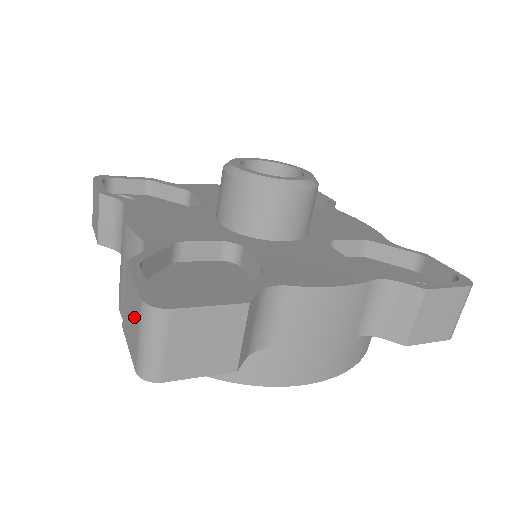
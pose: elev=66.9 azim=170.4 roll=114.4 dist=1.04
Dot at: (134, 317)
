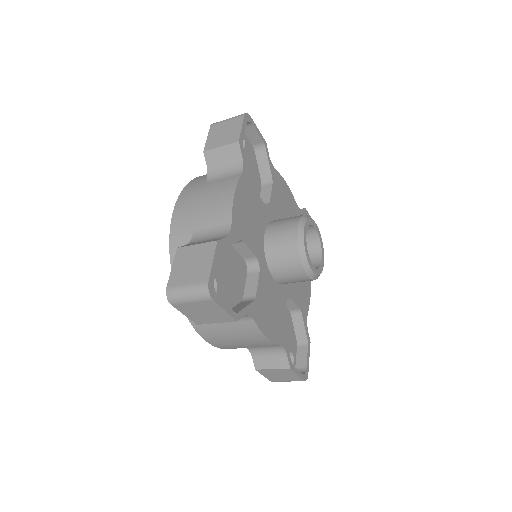
Dot at: (287, 378)
